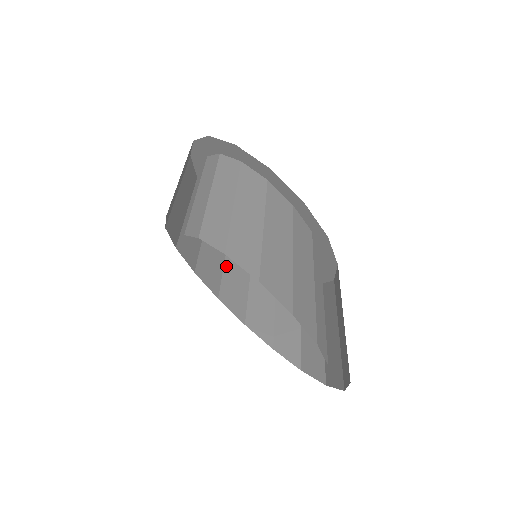
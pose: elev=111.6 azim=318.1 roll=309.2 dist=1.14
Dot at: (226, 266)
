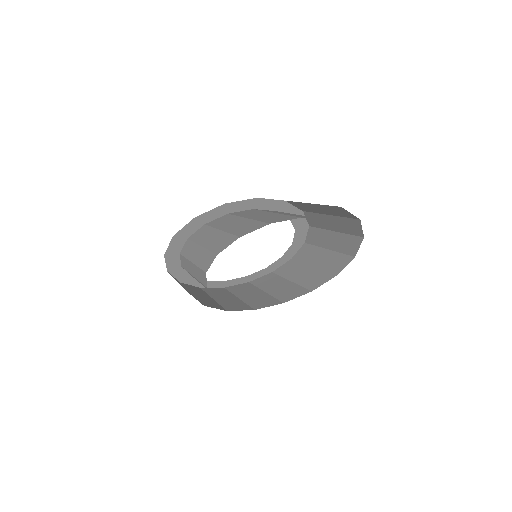
Dot at: (269, 292)
